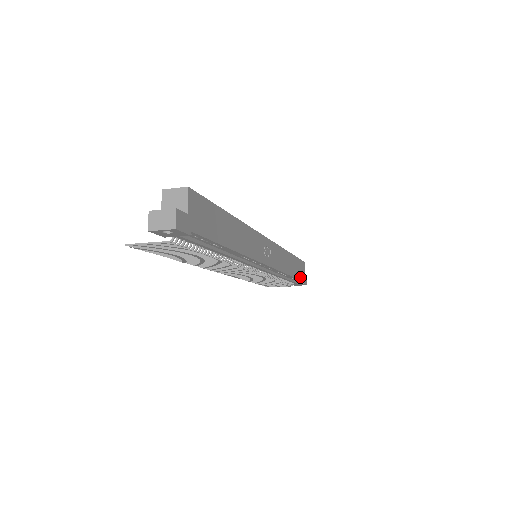
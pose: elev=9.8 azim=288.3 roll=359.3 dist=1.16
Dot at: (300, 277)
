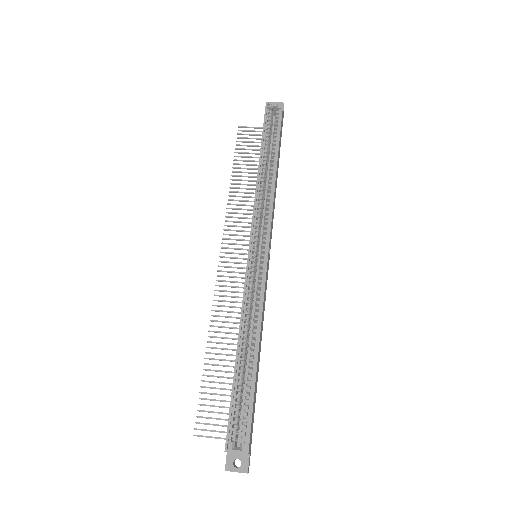
Dot at: occluded
